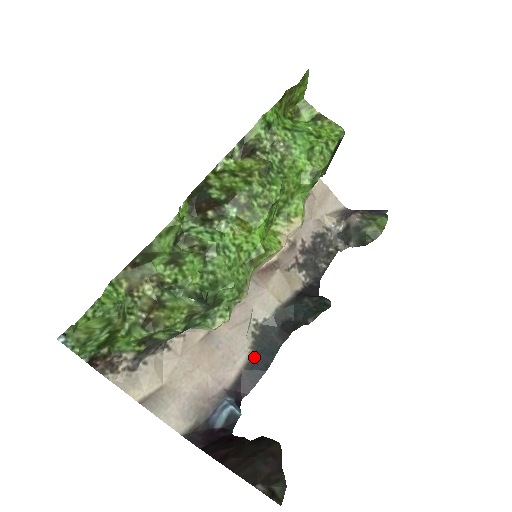
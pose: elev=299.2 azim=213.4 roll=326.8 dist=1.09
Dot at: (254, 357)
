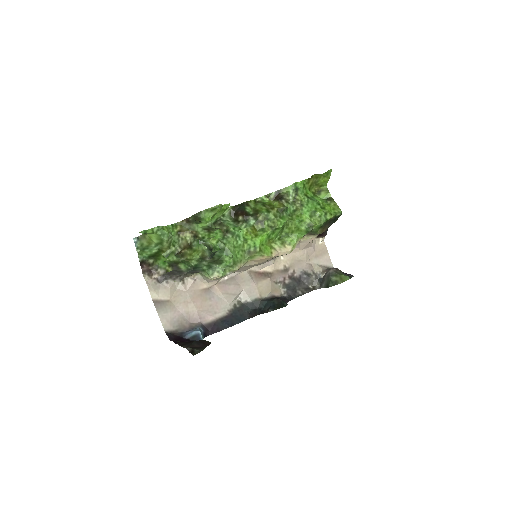
Dot at: (228, 317)
